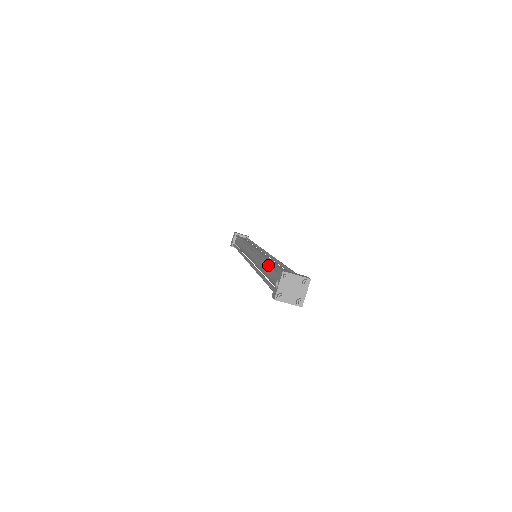
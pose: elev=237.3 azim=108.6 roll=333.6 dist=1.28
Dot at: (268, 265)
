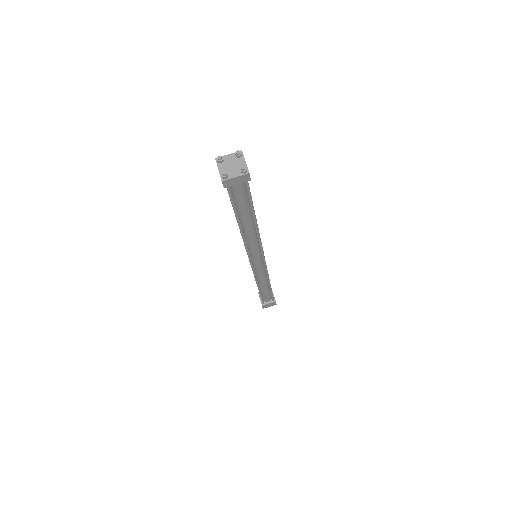
Dot at: occluded
